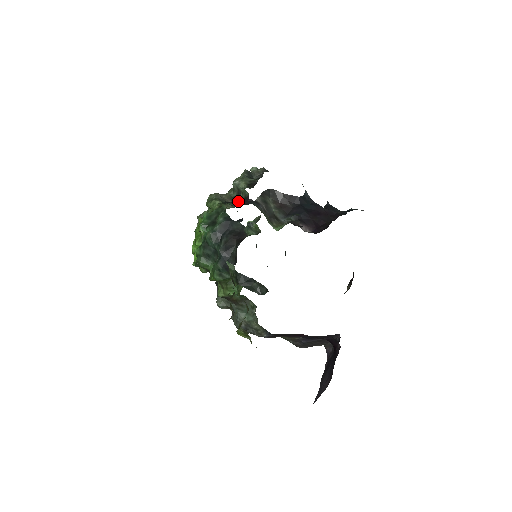
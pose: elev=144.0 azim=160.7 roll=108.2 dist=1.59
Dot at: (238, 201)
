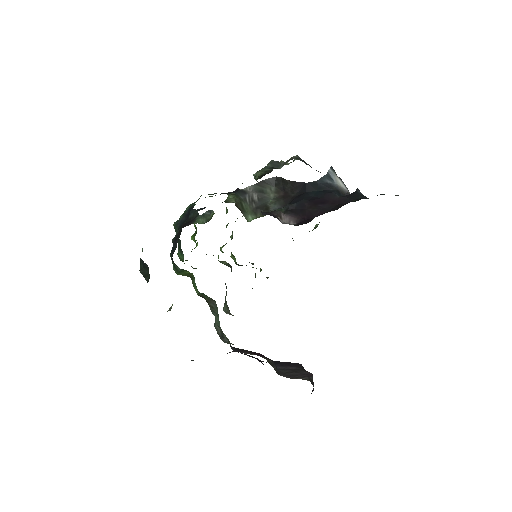
Dot at: occluded
